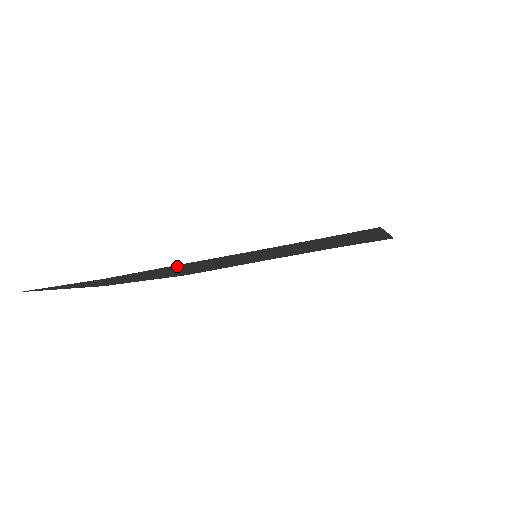
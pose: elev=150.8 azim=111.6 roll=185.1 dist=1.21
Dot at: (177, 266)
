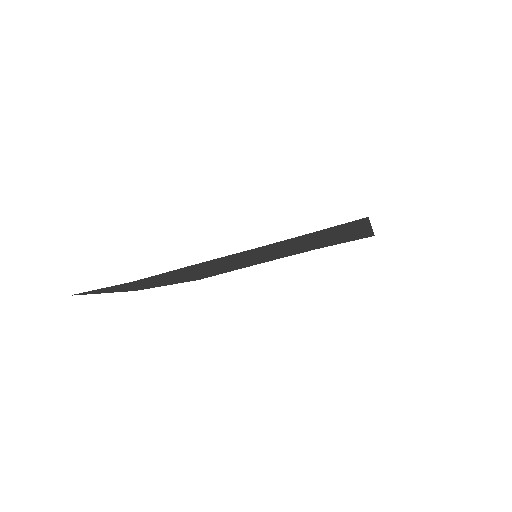
Dot at: (191, 267)
